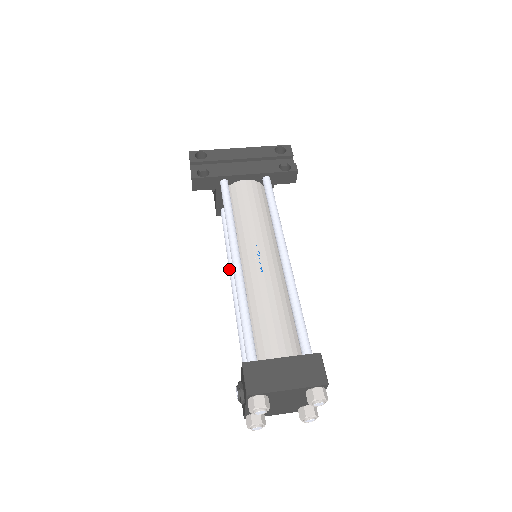
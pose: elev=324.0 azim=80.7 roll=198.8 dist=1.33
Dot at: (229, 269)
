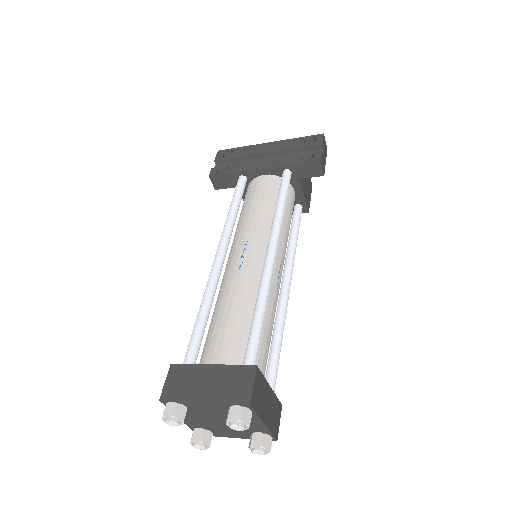
Dot at: occluded
